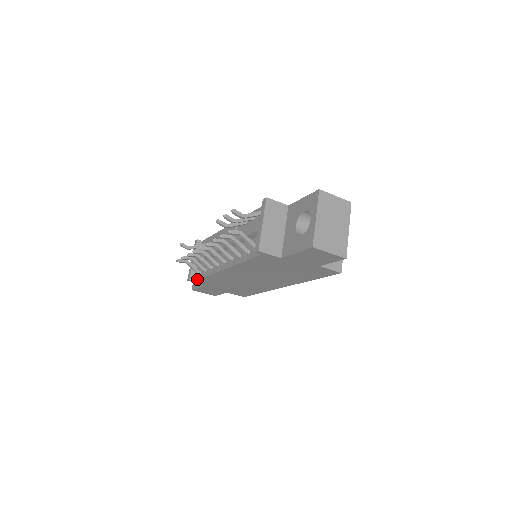
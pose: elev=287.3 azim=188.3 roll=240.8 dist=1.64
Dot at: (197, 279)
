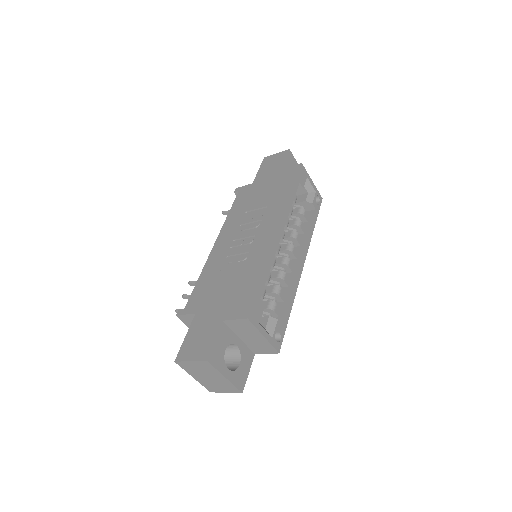
Dot at: occluded
